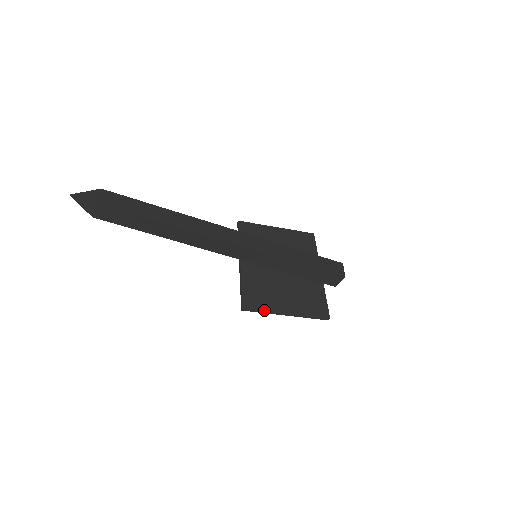
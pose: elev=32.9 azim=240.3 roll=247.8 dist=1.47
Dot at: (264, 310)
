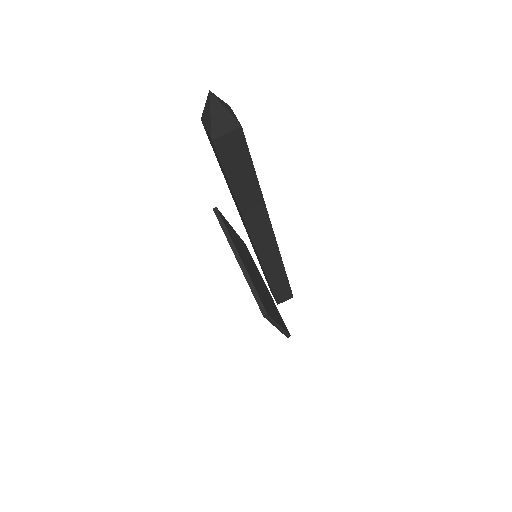
Dot at: (274, 319)
